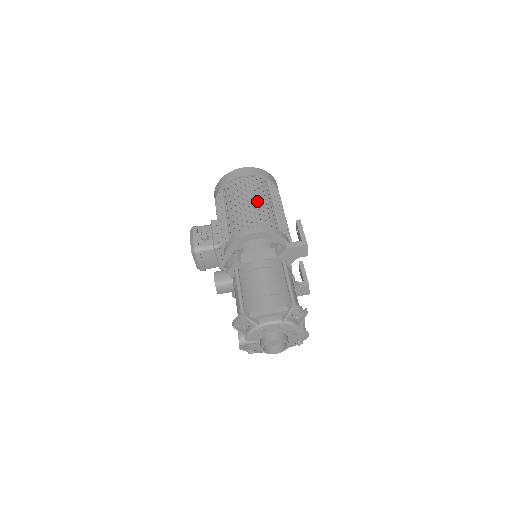
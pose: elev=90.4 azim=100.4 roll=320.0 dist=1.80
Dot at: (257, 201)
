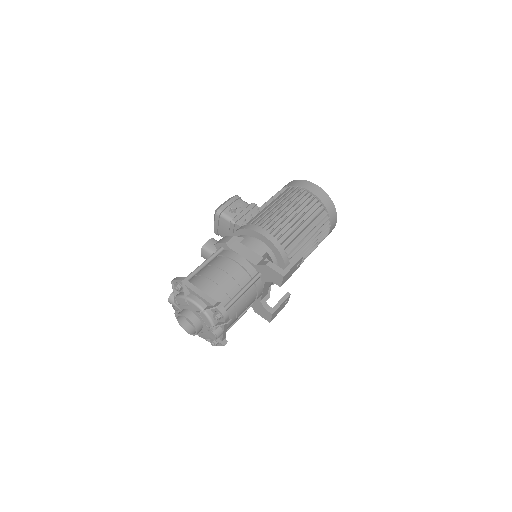
Dot at: (294, 216)
